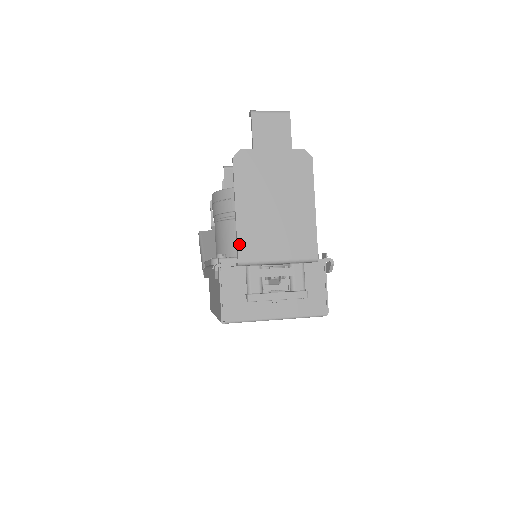
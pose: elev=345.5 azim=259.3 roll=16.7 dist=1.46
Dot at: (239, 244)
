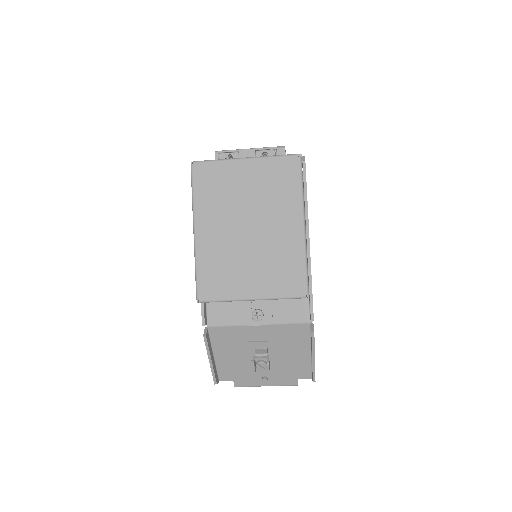
Dot at: occluded
